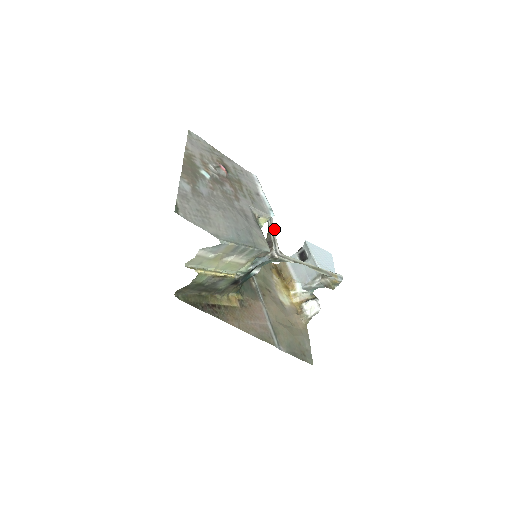
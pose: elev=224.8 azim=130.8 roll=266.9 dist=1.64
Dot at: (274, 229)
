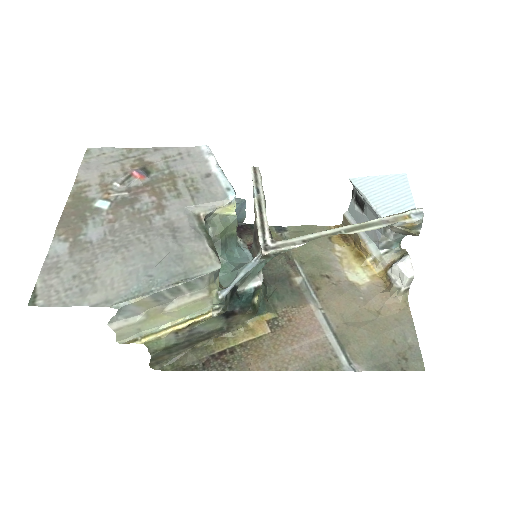
Dot at: (264, 205)
